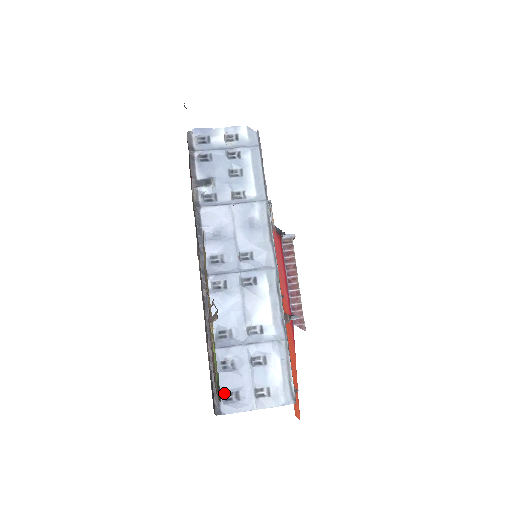
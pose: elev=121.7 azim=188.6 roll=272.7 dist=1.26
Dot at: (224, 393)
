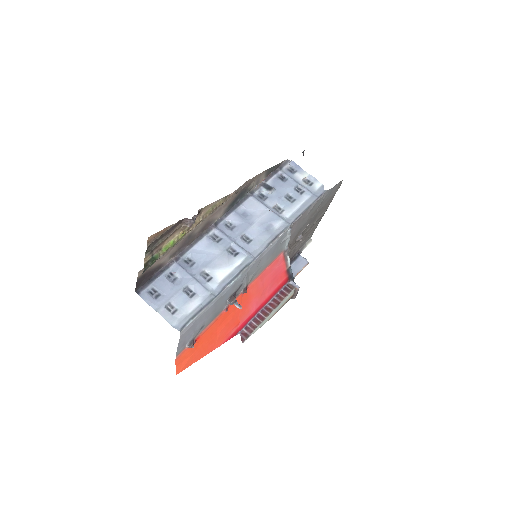
Dot at: (153, 287)
